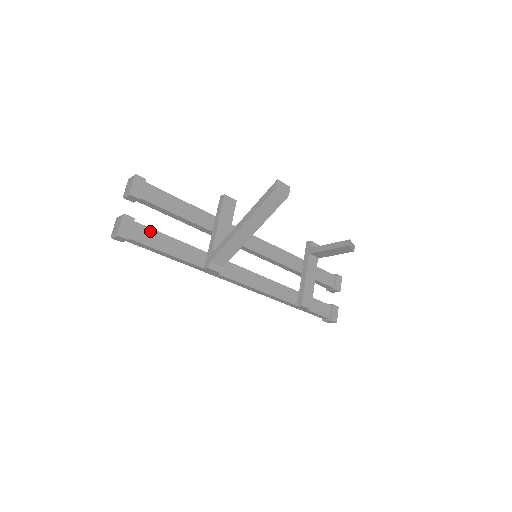
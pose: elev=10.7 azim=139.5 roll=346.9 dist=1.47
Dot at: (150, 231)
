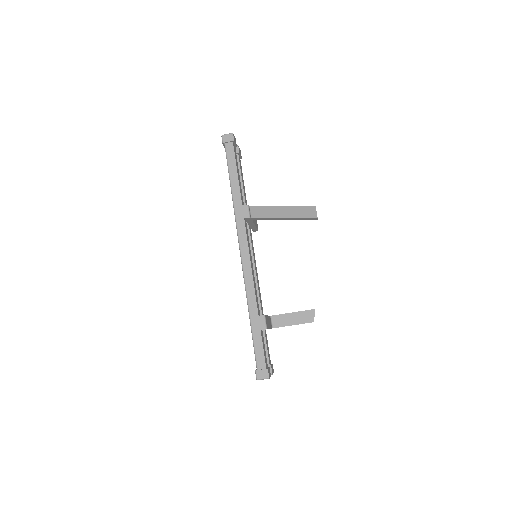
Dot at: occluded
